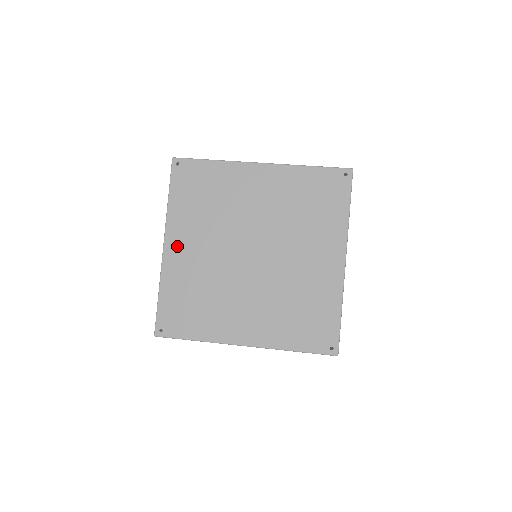
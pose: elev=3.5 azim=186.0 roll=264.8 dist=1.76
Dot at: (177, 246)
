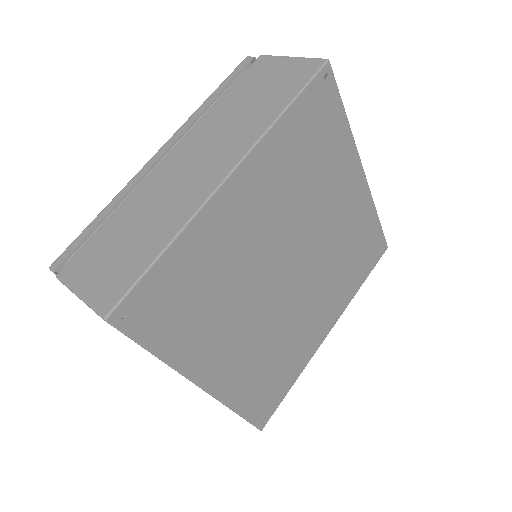
Dot at: (217, 369)
